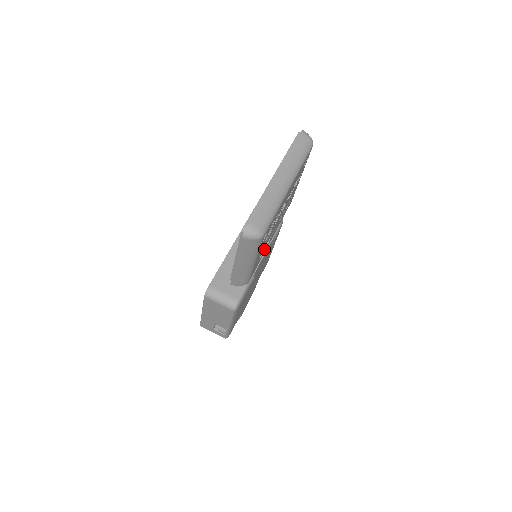
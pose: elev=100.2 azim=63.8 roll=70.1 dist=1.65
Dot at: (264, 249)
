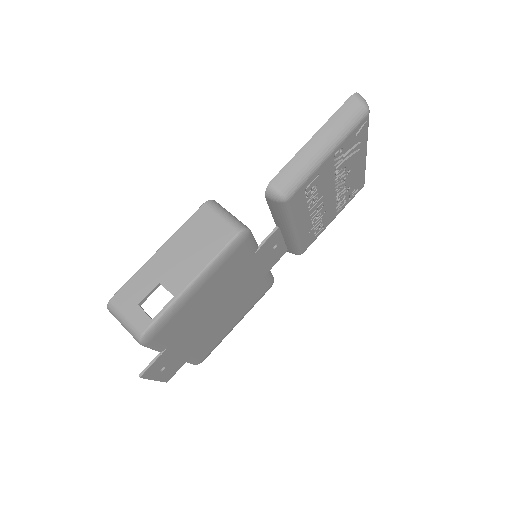
Dot at: (310, 198)
